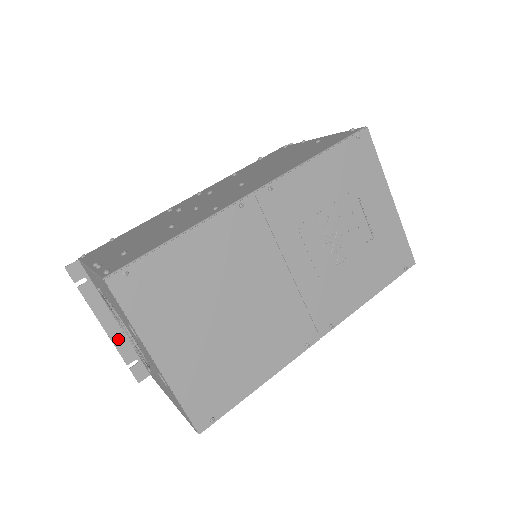
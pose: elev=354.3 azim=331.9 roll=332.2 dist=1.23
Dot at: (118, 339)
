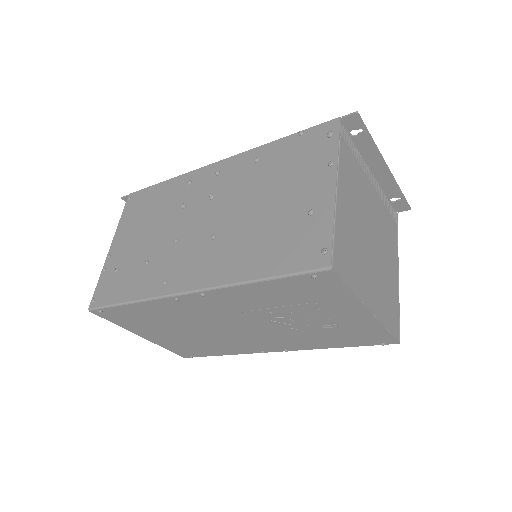
Dot at: occluded
